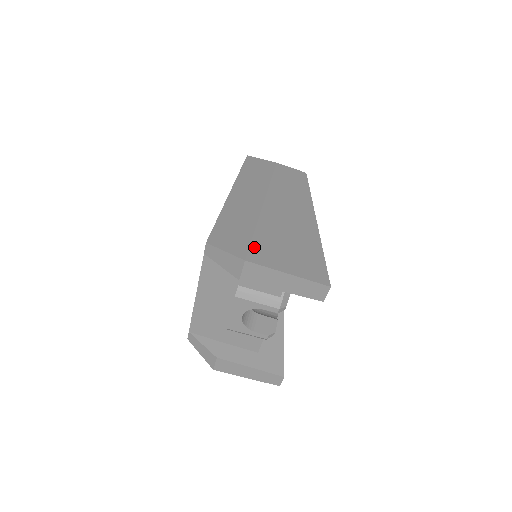
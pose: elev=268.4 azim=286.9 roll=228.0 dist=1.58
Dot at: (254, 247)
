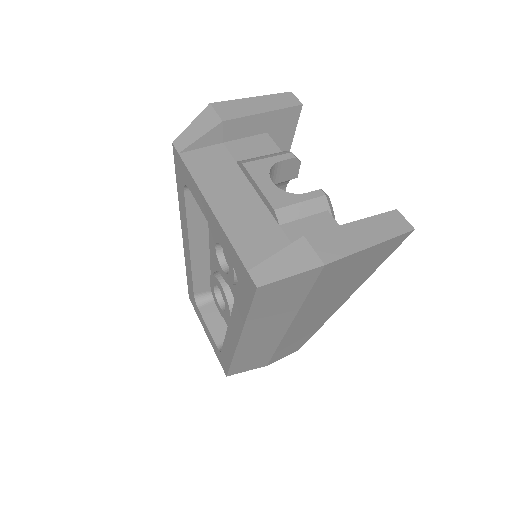
Dot at: occluded
